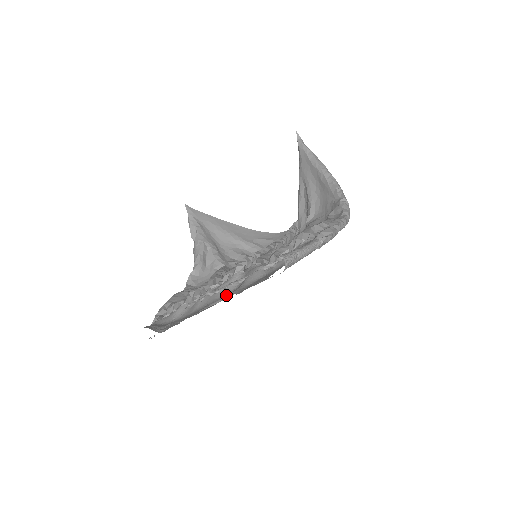
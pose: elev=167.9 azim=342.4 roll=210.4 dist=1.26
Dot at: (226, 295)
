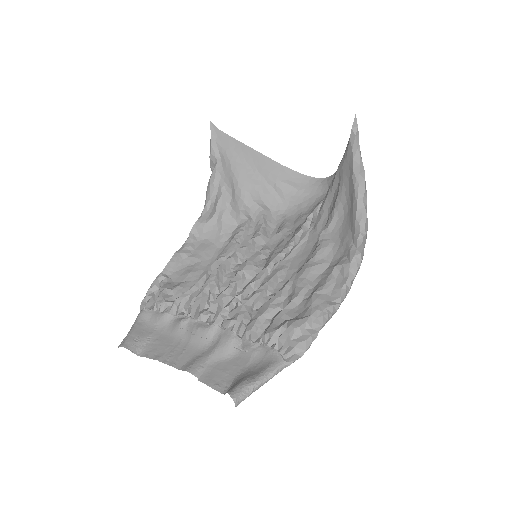
Dot at: (198, 348)
